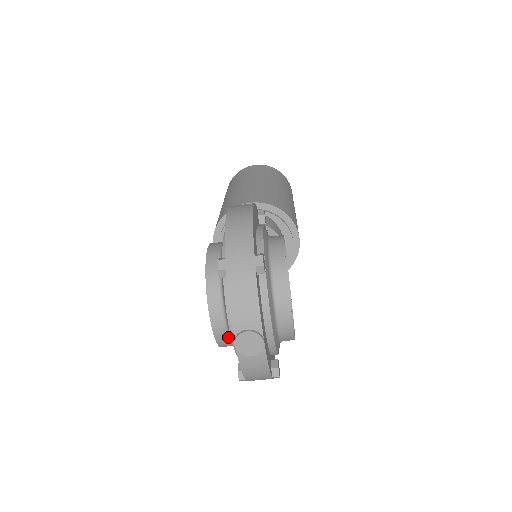
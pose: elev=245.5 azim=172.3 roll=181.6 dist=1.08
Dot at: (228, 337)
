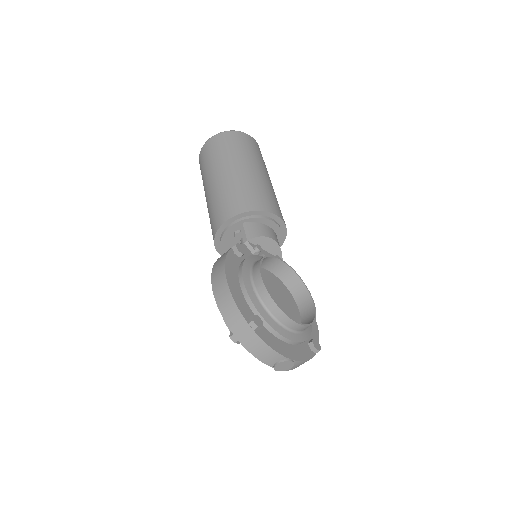
Dot at: occluded
